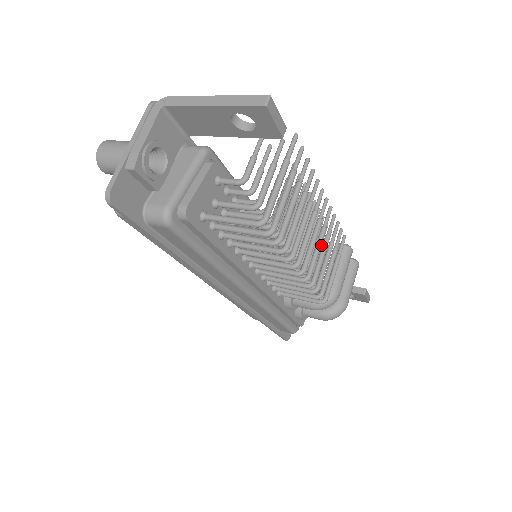
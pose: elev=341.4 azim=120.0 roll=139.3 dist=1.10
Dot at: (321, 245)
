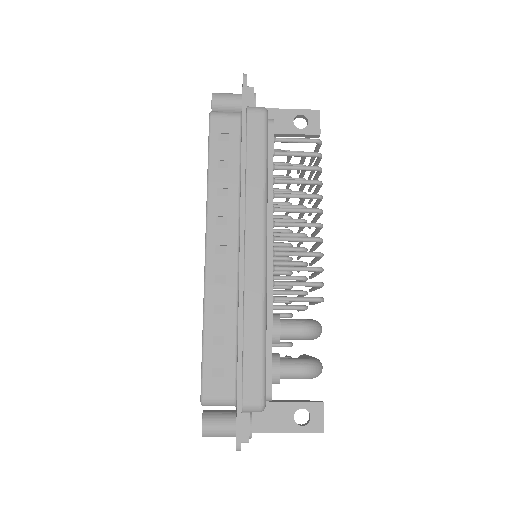
Dot at: occluded
